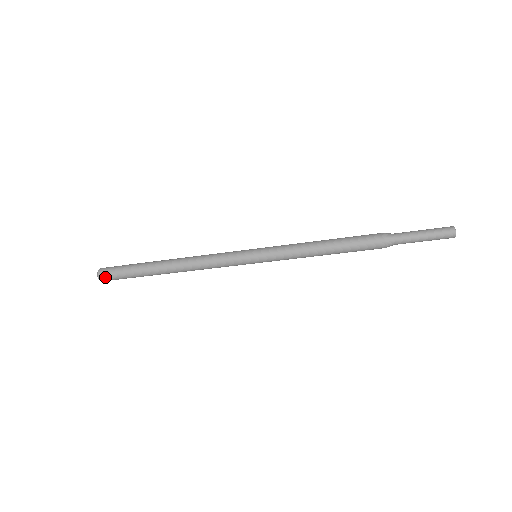
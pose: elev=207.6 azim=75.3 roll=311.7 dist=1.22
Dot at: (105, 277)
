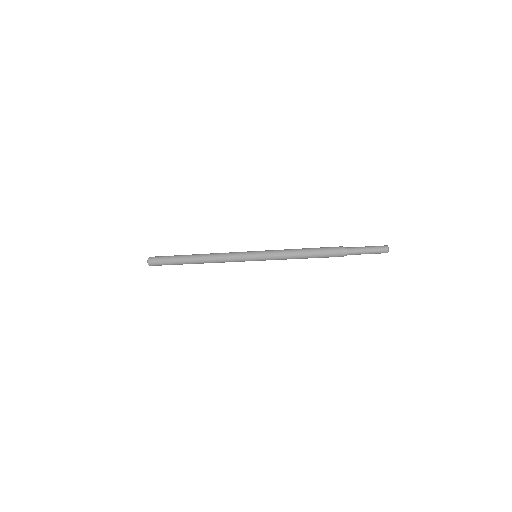
Dot at: (153, 265)
